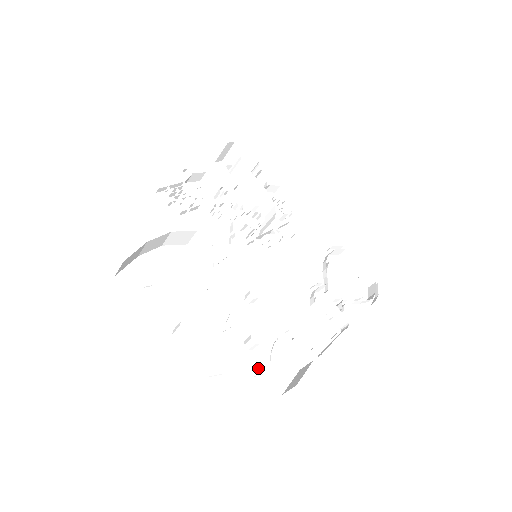
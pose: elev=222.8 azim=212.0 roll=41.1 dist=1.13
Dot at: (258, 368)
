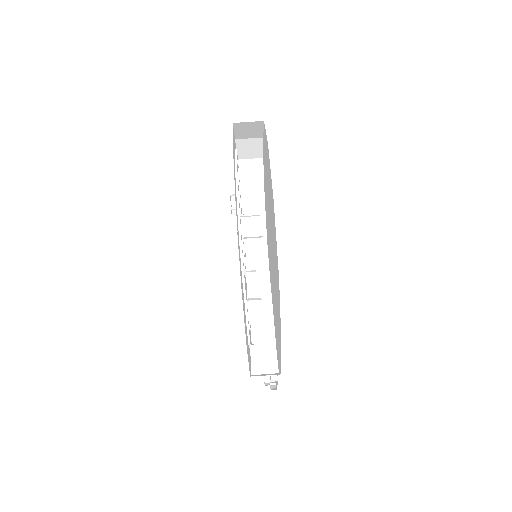
Dot at: (249, 331)
